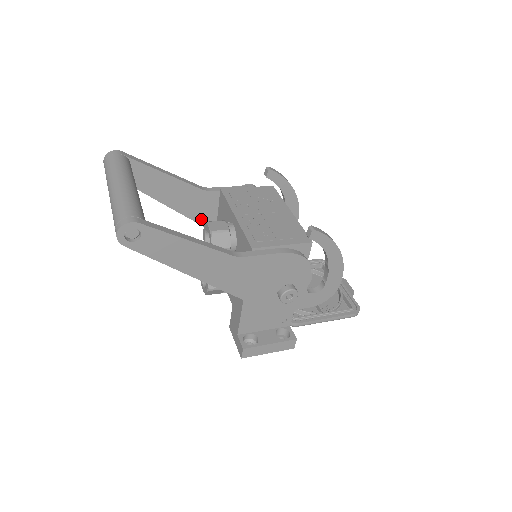
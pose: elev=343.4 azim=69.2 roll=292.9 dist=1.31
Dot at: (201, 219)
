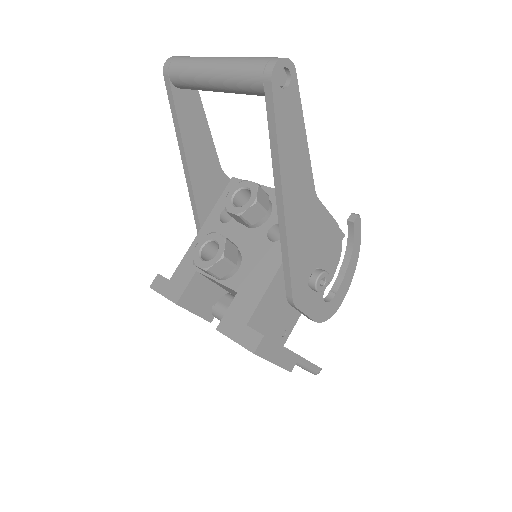
Dot at: (200, 200)
